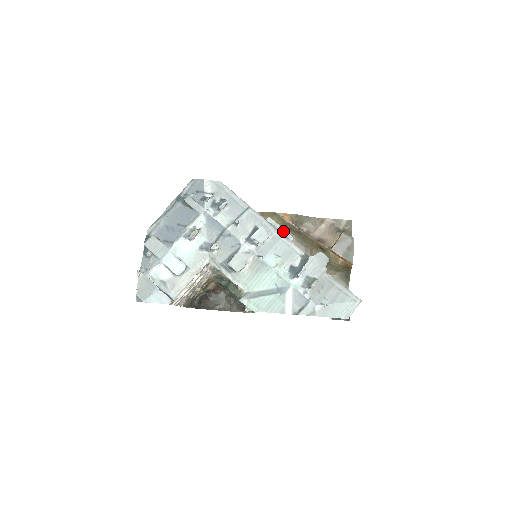
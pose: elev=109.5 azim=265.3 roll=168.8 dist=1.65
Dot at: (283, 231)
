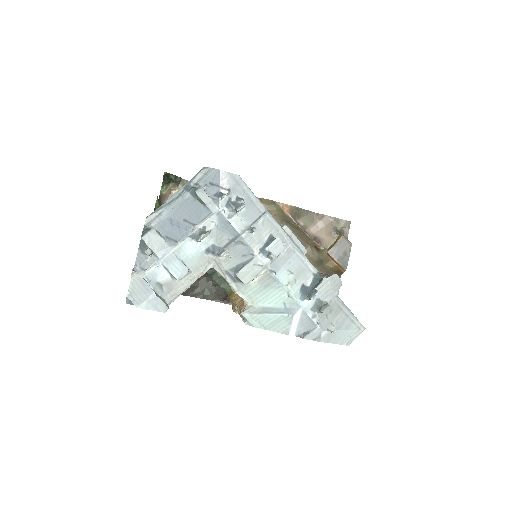
Dot at: (298, 243)
